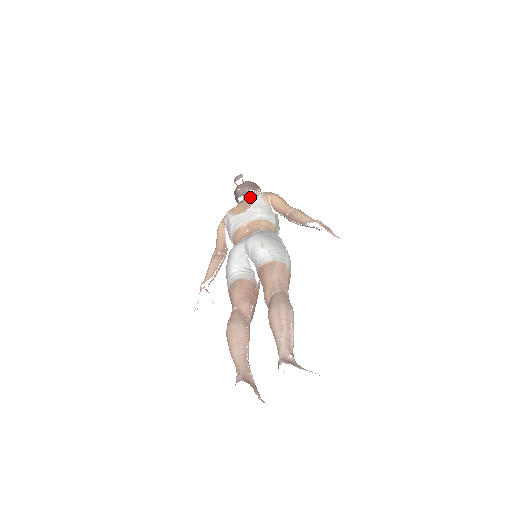
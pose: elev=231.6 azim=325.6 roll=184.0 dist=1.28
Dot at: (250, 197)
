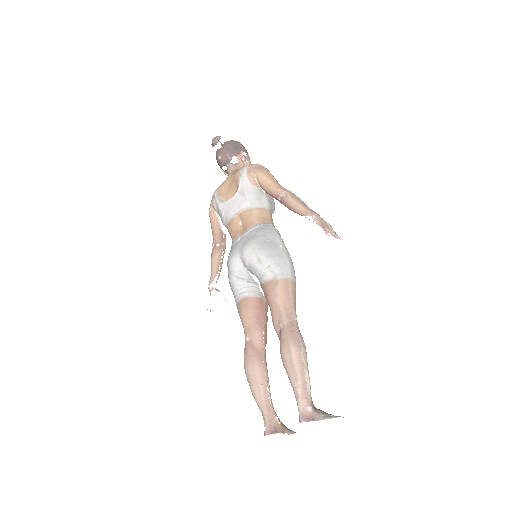
Dot at: (234, 166)
